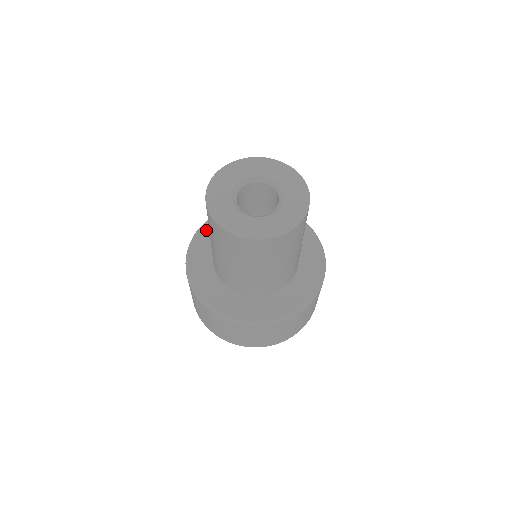
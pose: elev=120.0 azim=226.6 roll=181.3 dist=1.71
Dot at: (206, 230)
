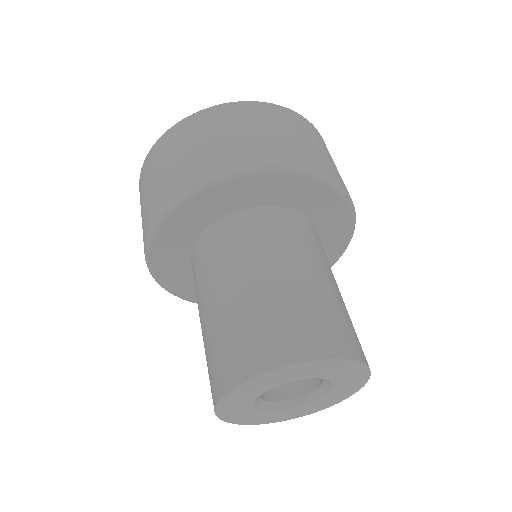
Dot at: (173, 286)
